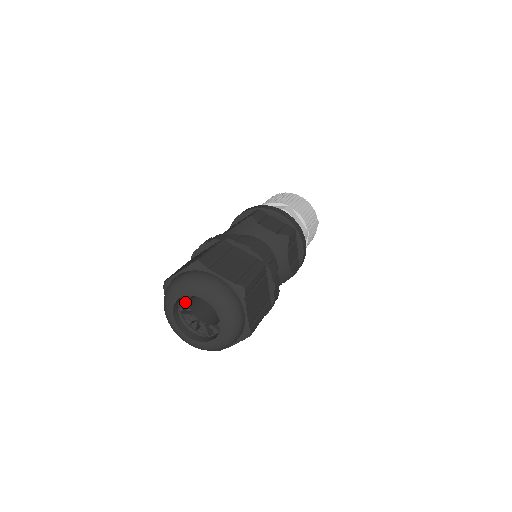
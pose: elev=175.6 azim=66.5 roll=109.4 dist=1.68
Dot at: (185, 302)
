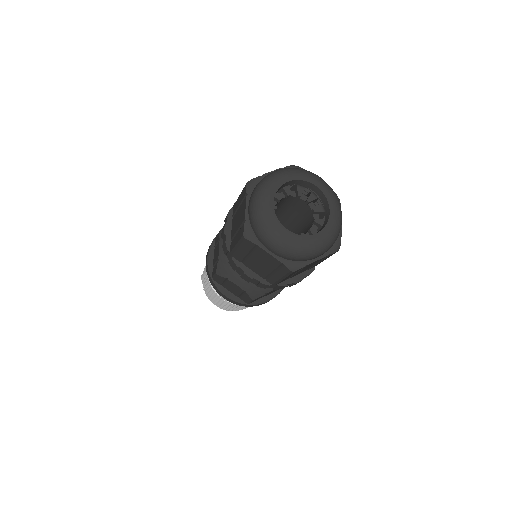
Dot at: occluded
